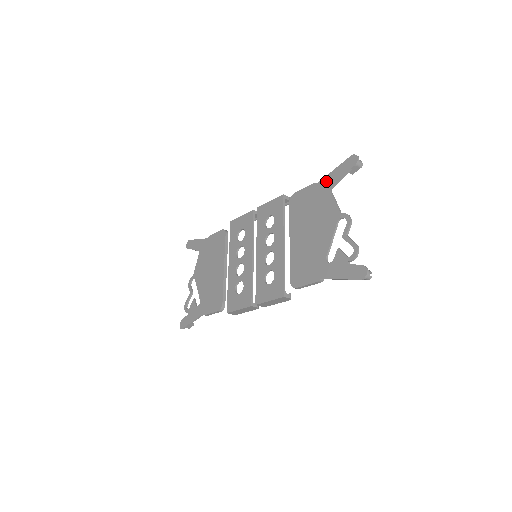
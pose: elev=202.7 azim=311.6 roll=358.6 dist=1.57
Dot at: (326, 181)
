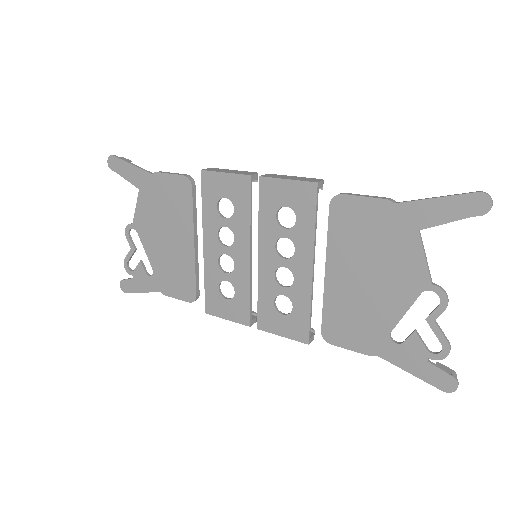
Dot at: (414, 211)
